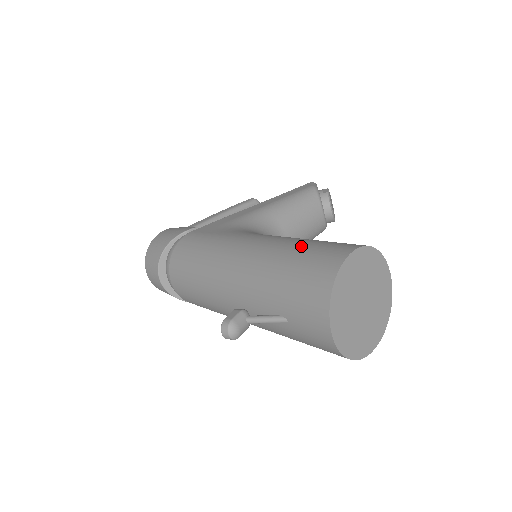
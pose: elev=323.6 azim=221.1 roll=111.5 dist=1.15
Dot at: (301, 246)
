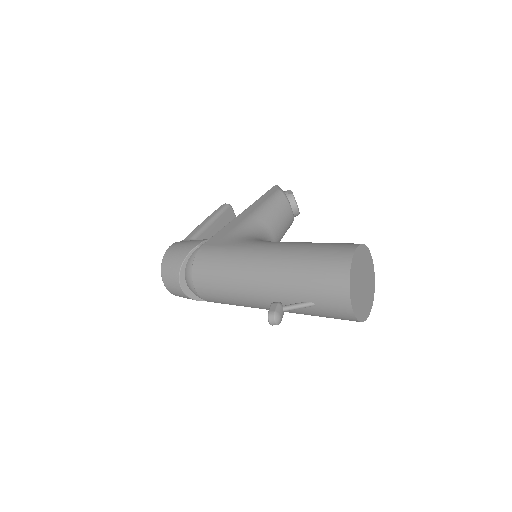
Dot at: (313, 250)
